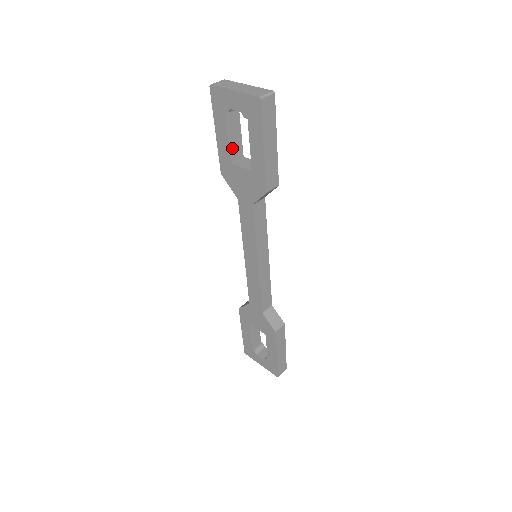
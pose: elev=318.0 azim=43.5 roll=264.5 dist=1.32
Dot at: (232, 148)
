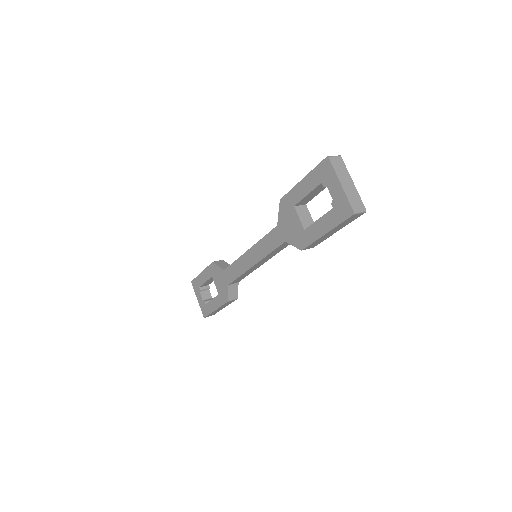
Dot at: (304, 199)
